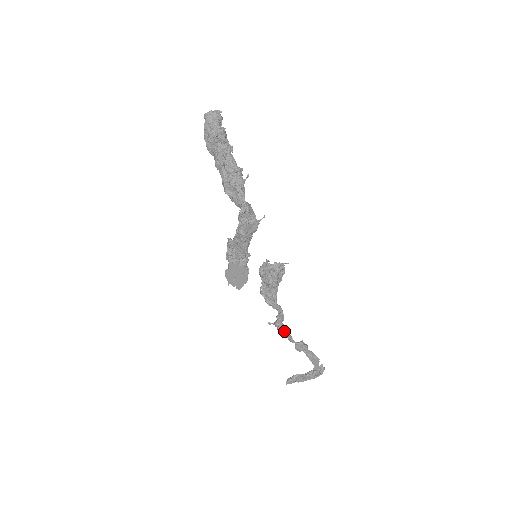
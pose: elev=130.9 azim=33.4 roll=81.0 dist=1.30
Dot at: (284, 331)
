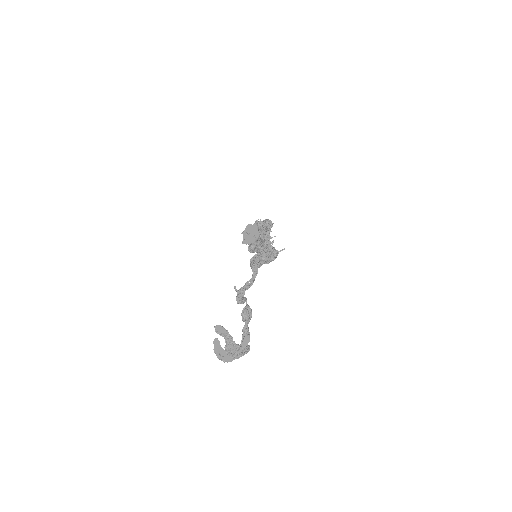
Dot at: (242, 297)
